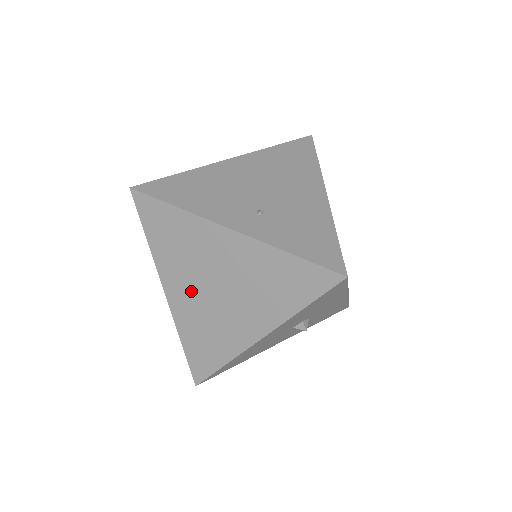
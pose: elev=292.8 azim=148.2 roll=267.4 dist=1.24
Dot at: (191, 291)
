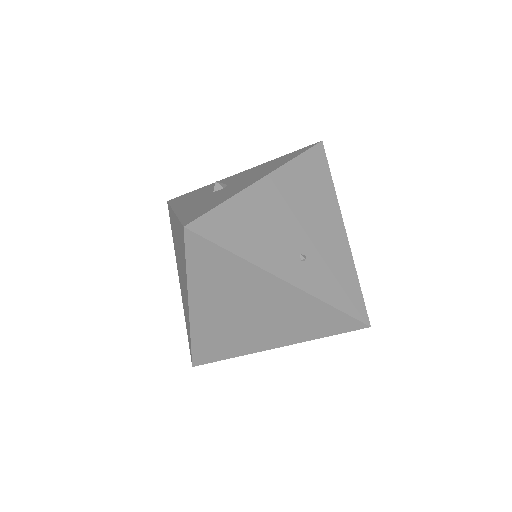
Dot at: (220, 312)
